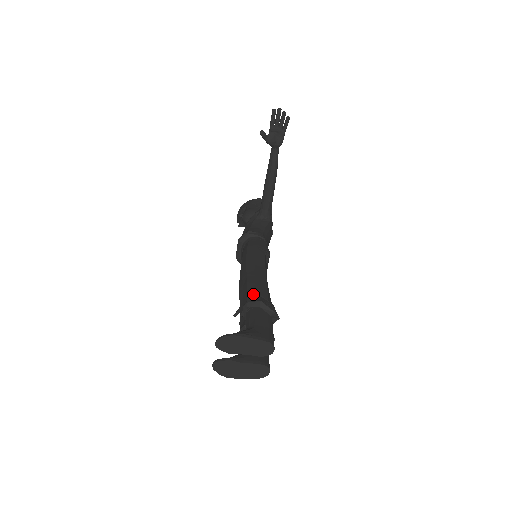
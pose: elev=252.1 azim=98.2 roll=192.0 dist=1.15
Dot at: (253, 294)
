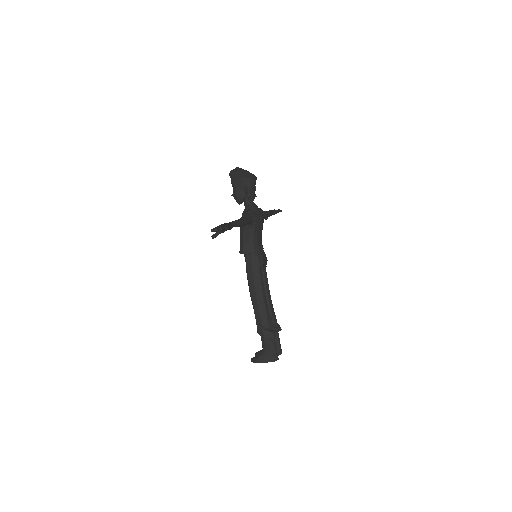
Dot at: (259, 326)
